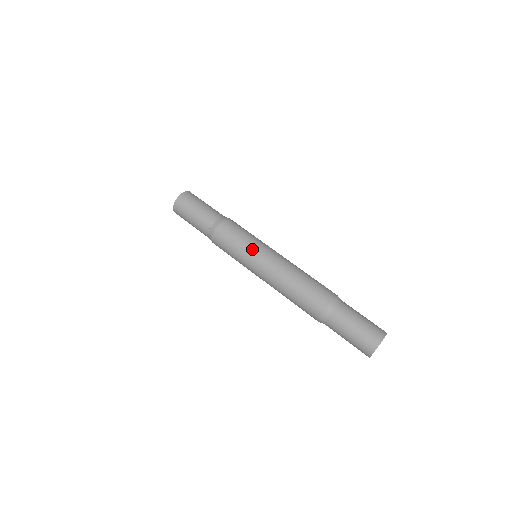
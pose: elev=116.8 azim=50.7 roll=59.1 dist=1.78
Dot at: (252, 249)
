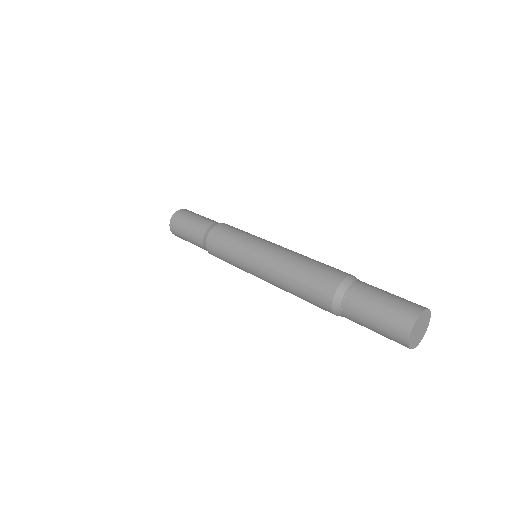
Dot at: (245, 245)
